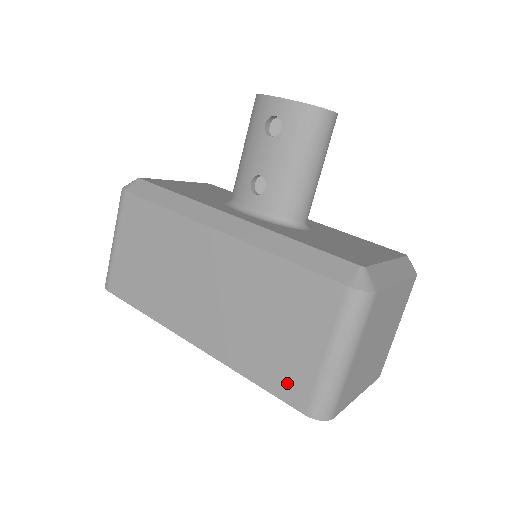
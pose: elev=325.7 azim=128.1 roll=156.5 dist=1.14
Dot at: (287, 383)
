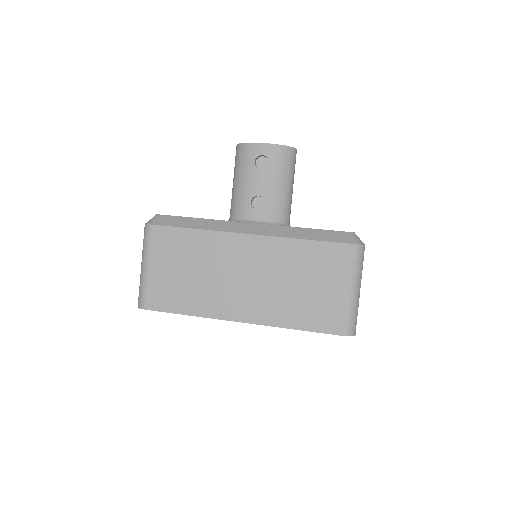
Dot at: (324, 320)
